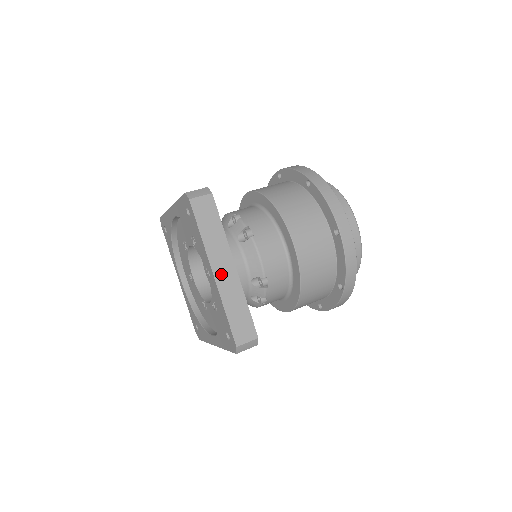
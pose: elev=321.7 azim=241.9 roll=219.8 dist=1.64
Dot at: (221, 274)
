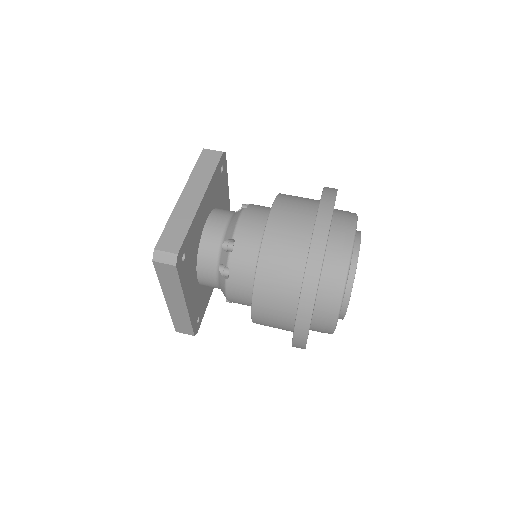
Dot at: (173, 304)
